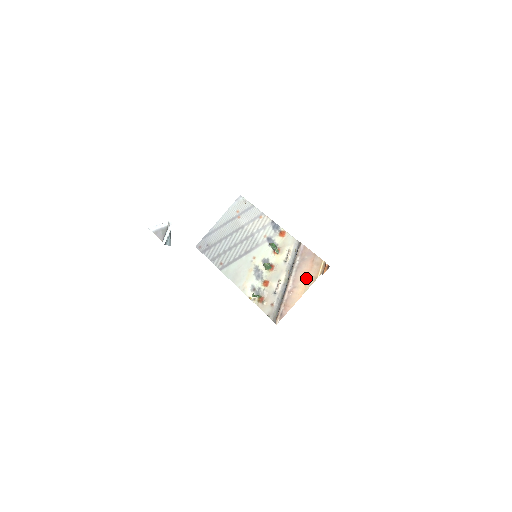
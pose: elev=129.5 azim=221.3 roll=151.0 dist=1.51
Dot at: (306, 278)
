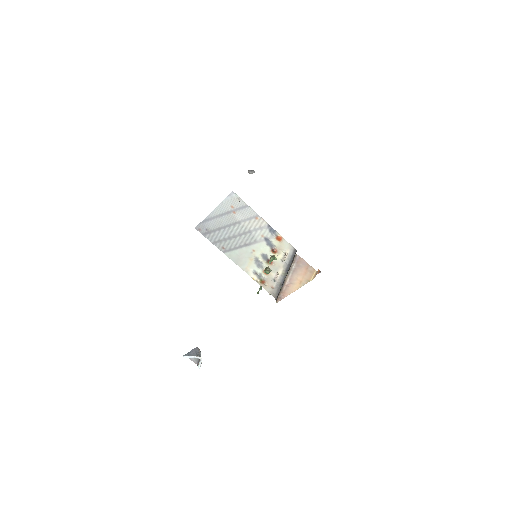
Dot at: (301, 279)
